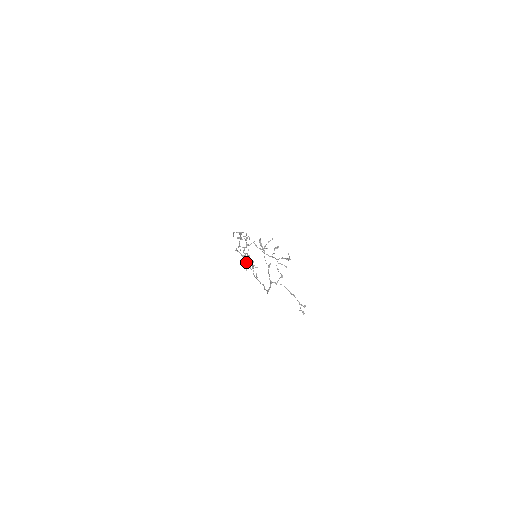
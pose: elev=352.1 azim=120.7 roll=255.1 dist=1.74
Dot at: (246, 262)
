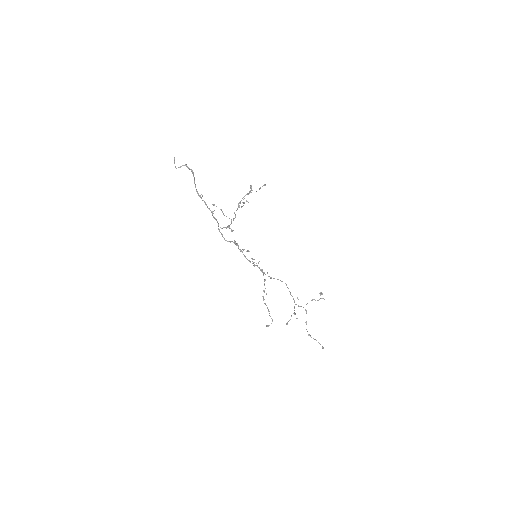
Dot at: (264, 292)
